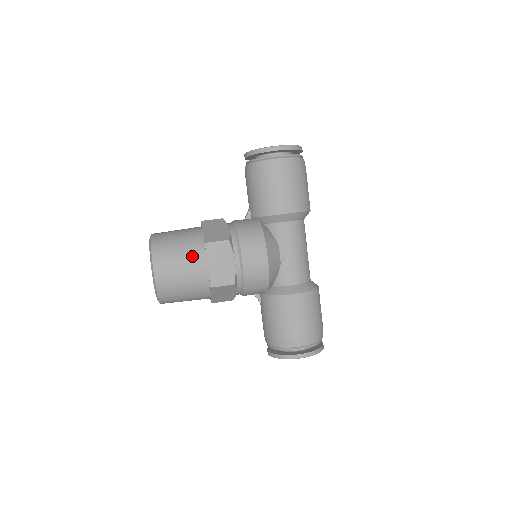
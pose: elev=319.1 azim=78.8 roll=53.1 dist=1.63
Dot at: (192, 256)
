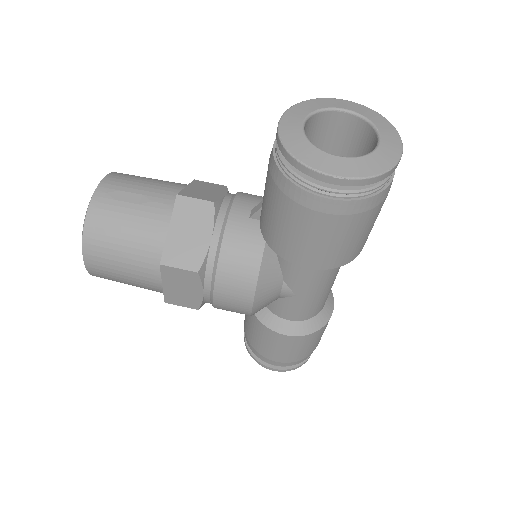
Dot at: (140, 268)
